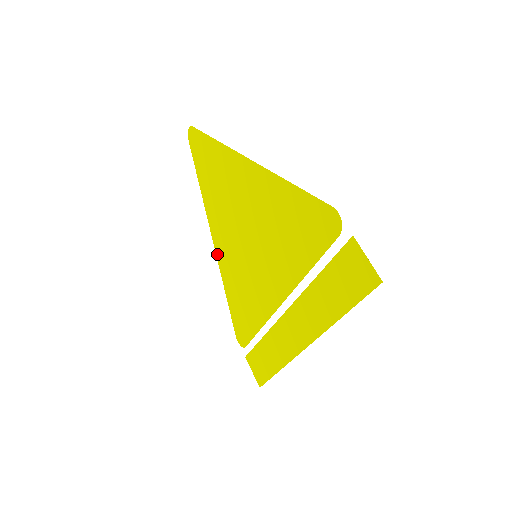
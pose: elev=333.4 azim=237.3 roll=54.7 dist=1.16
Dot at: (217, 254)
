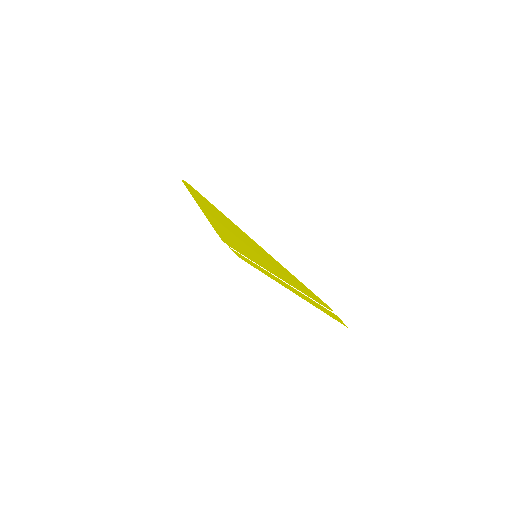
Dot at: occluded
